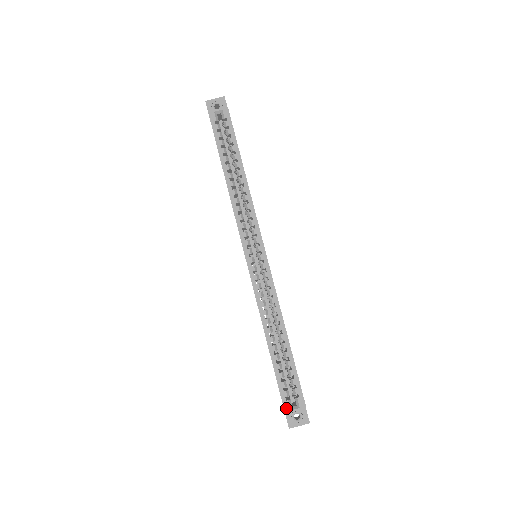
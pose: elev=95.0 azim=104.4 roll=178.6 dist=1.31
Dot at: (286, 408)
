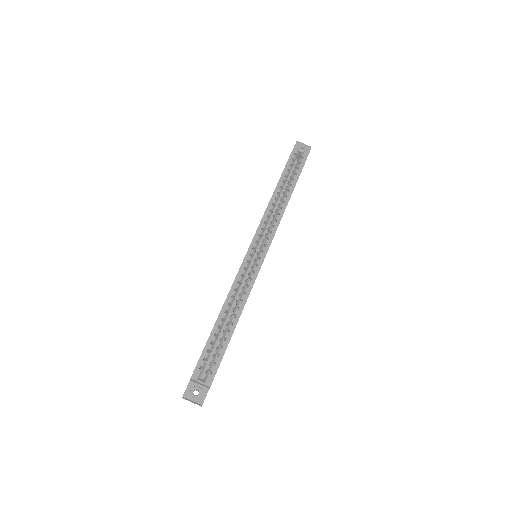
Dot at: (195, 375)
